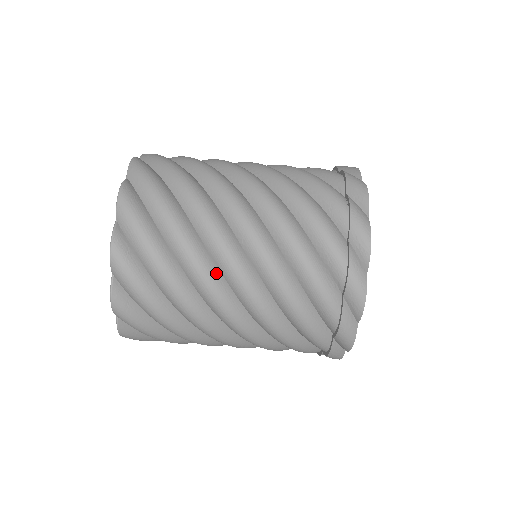
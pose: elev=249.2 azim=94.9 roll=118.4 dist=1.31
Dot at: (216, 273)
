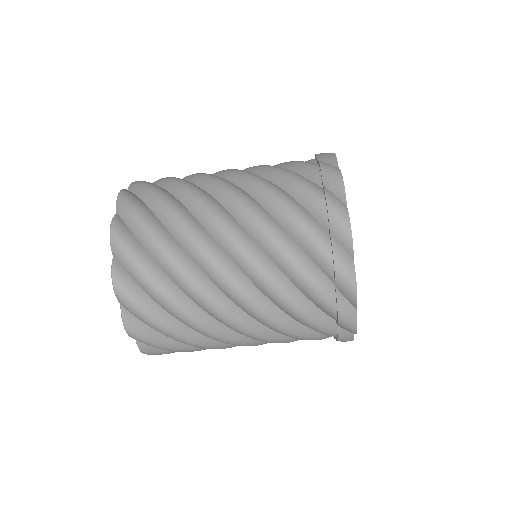
Dot at: (206, 235)
